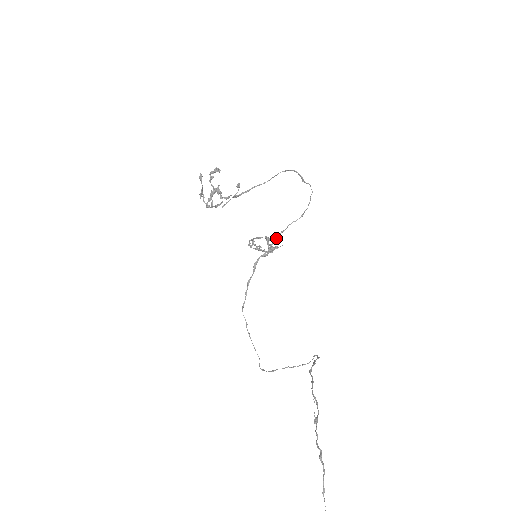
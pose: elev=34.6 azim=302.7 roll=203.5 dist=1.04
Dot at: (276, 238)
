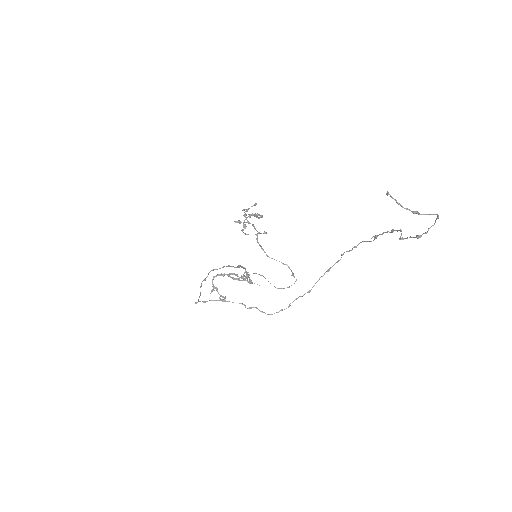
Dot at: occluded
